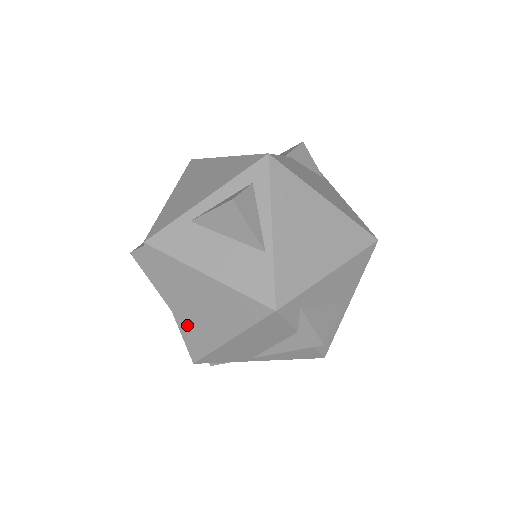
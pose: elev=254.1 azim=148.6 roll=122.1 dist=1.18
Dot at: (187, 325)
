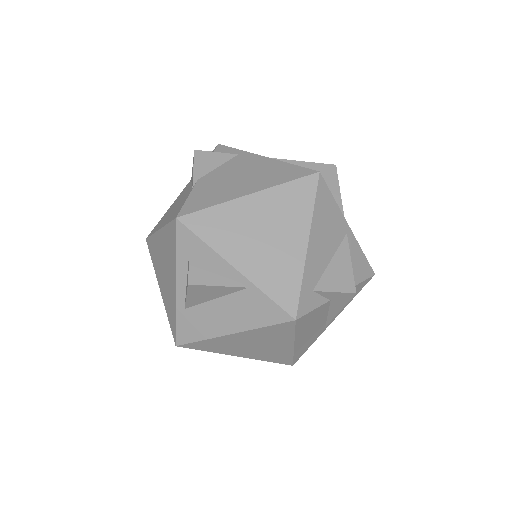
Dot at: (260, 356)
